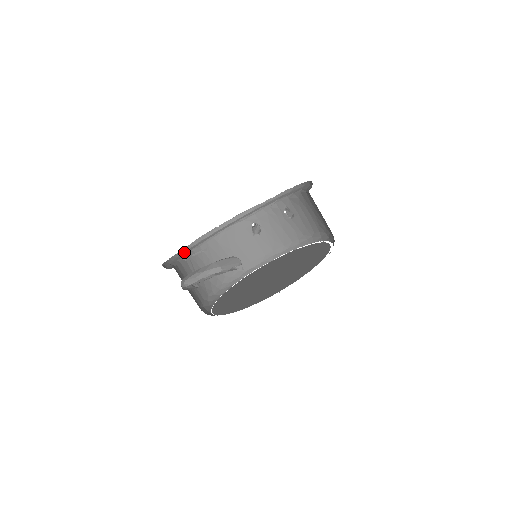
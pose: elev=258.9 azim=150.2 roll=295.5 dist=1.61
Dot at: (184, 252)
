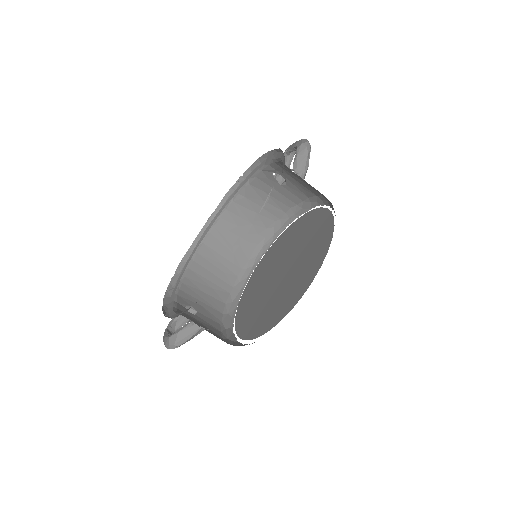
Dot at: (212, 220)
